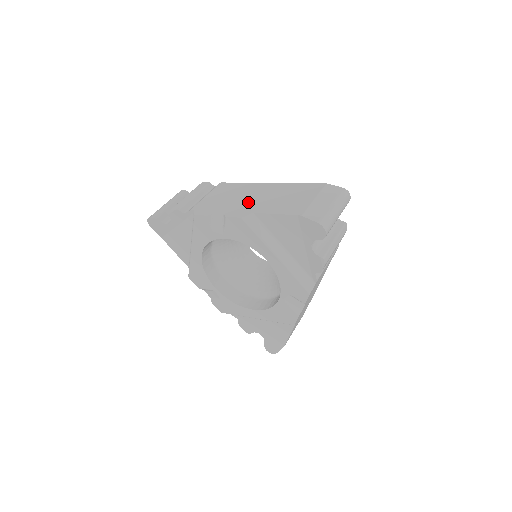
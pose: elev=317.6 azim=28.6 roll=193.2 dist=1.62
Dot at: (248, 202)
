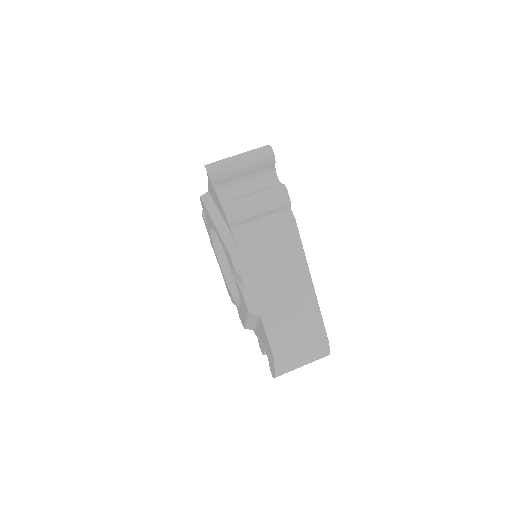
Dot at: (273, 294)
